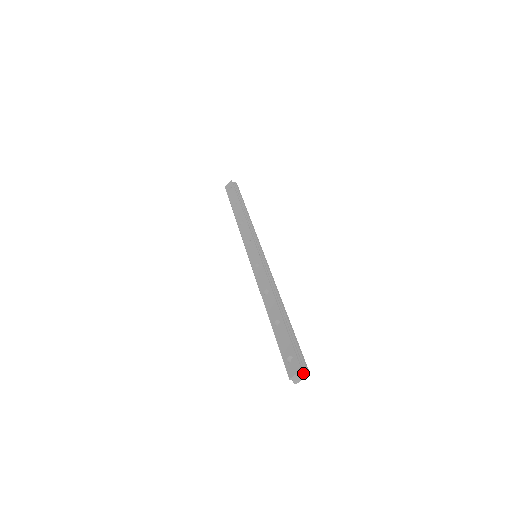
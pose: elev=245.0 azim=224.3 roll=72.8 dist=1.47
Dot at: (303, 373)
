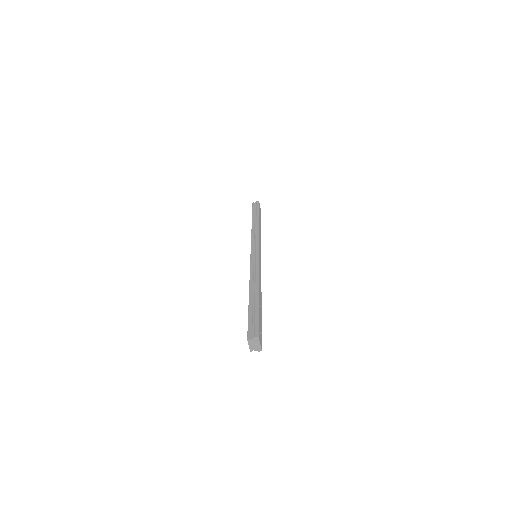
Dot at: (253, 340)
